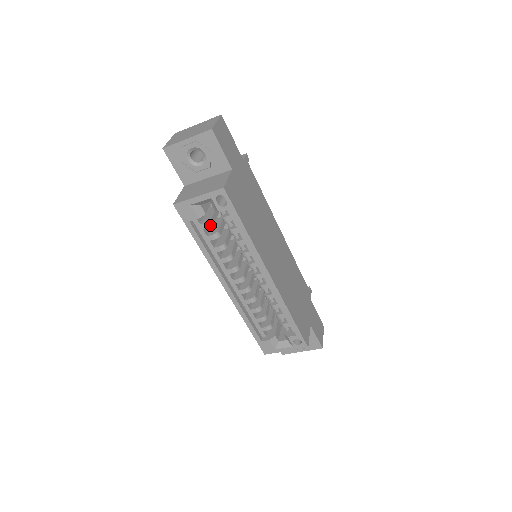
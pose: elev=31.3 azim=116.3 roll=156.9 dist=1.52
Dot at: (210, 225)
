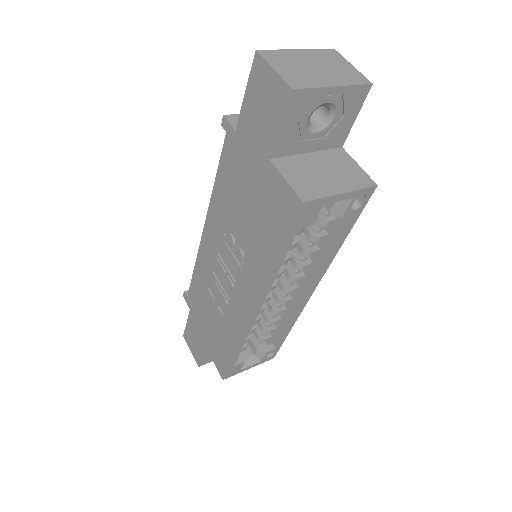
Dot at: (302, 231)
